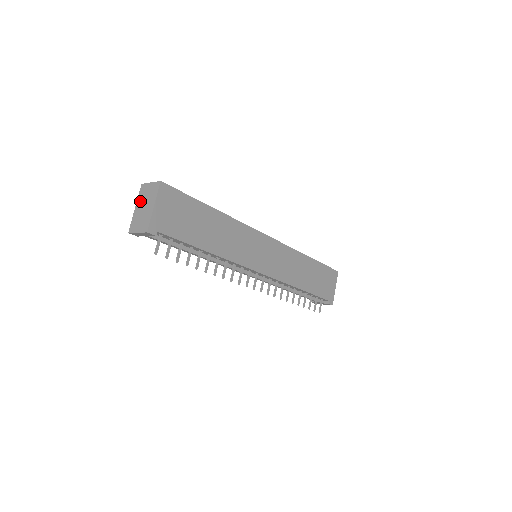
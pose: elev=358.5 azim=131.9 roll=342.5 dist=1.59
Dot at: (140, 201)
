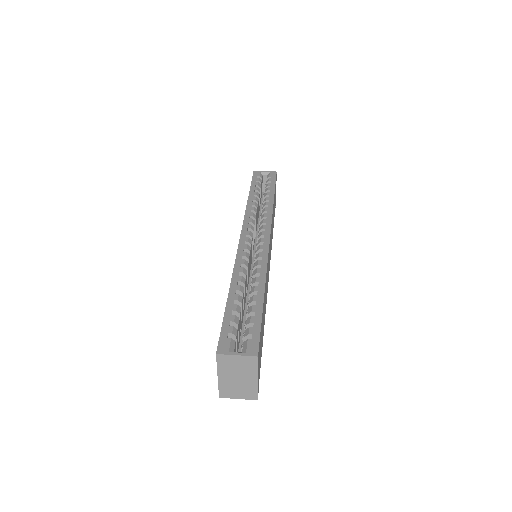
Dot at: (225, 372)
